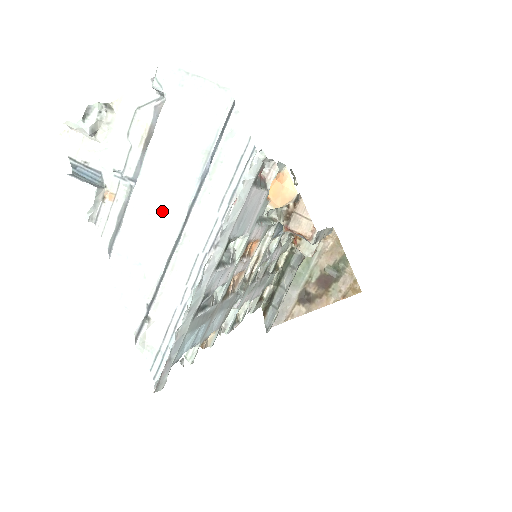
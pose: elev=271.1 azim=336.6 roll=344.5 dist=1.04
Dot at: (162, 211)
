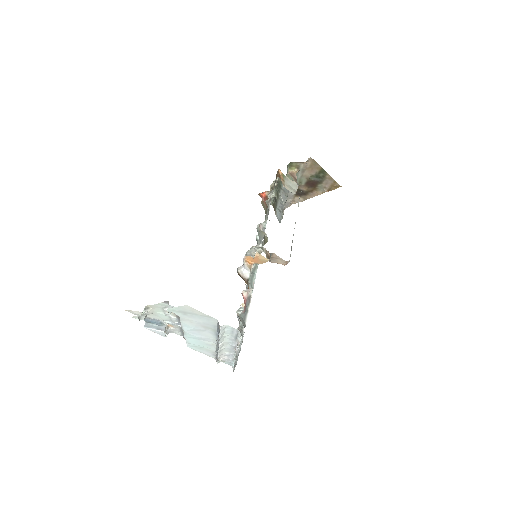
Dot at: (203, 339)
